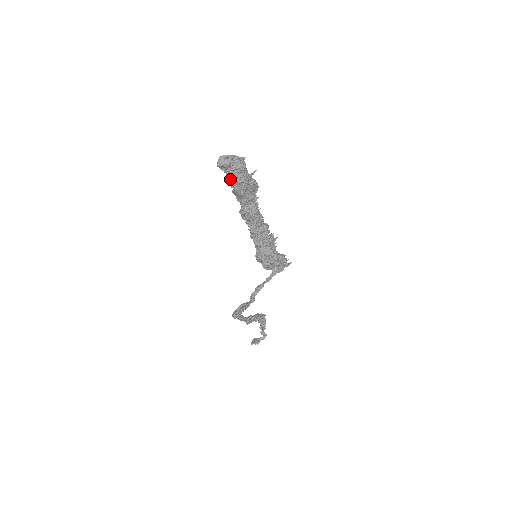
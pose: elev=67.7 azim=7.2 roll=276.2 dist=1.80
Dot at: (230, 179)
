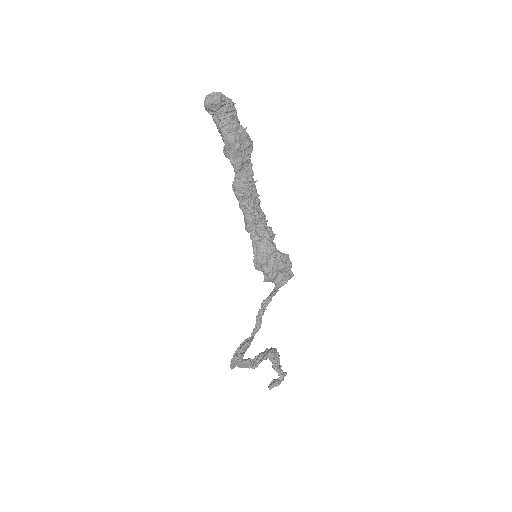
Dot at: (221, 127)
